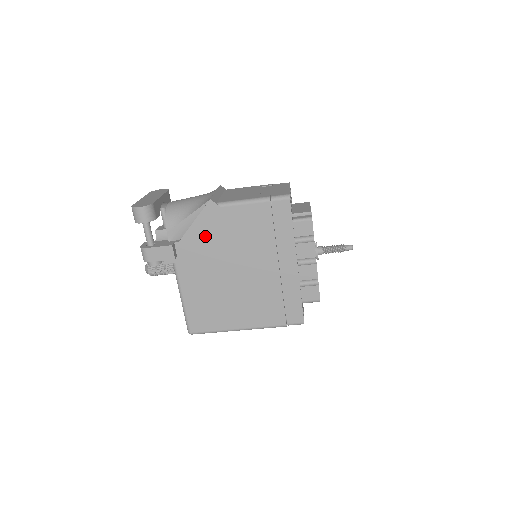
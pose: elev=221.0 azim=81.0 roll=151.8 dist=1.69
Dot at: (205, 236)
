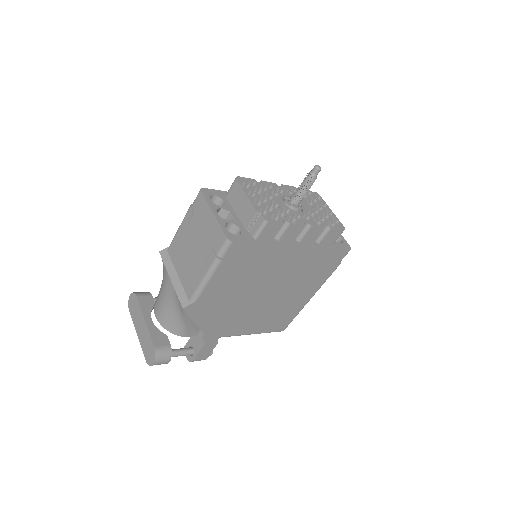
Dot at: (214, 315)
